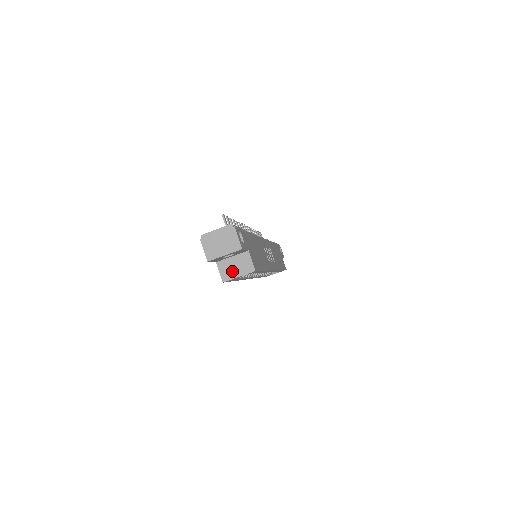
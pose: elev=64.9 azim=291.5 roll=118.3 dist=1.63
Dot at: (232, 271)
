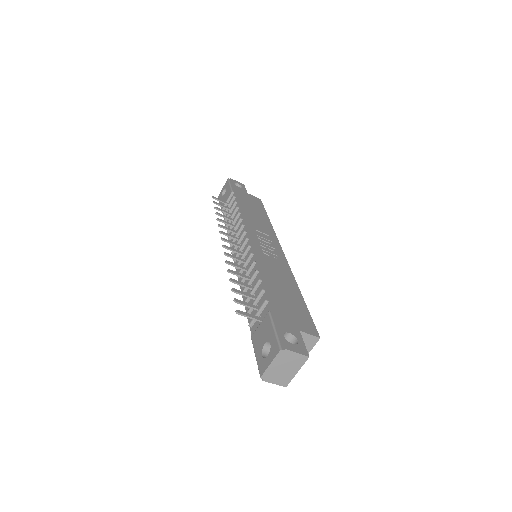
Dot at: occluded
